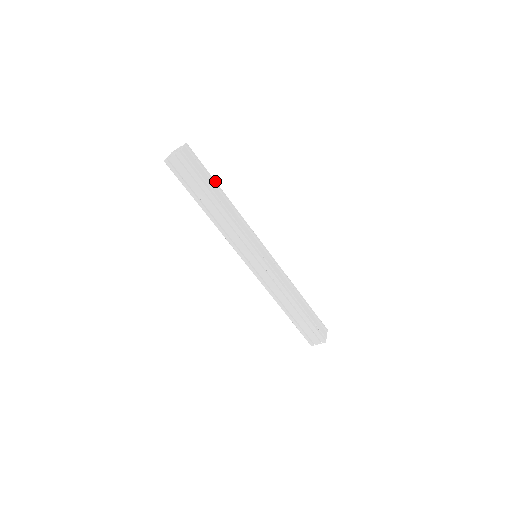
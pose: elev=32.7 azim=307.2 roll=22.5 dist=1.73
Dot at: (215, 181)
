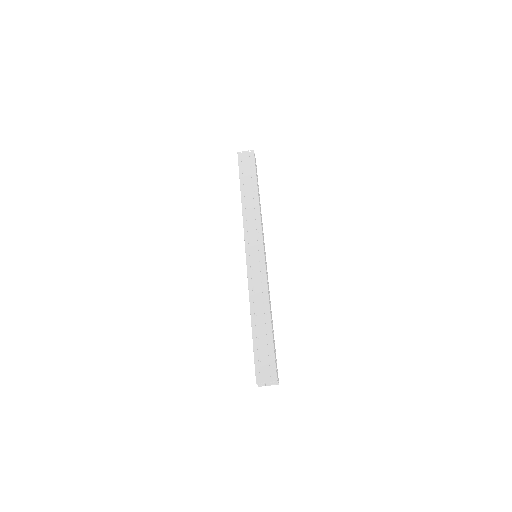
Dot at: occluded
